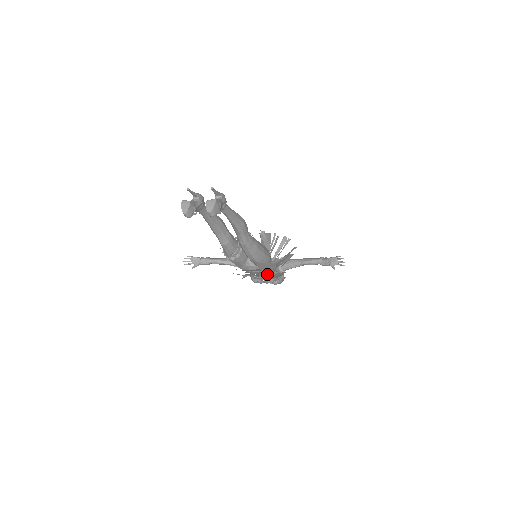
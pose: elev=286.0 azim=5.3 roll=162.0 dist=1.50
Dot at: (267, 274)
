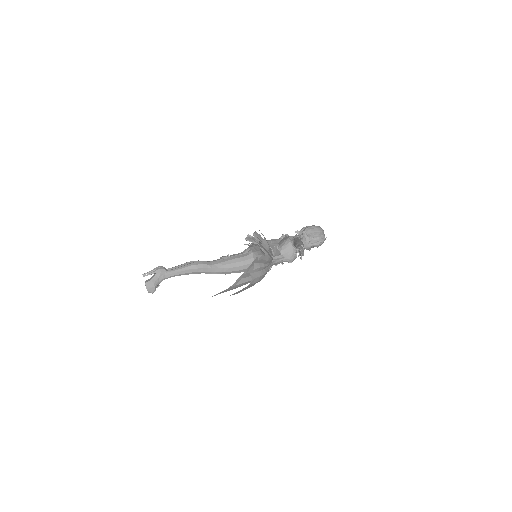
Dot at: occluded
